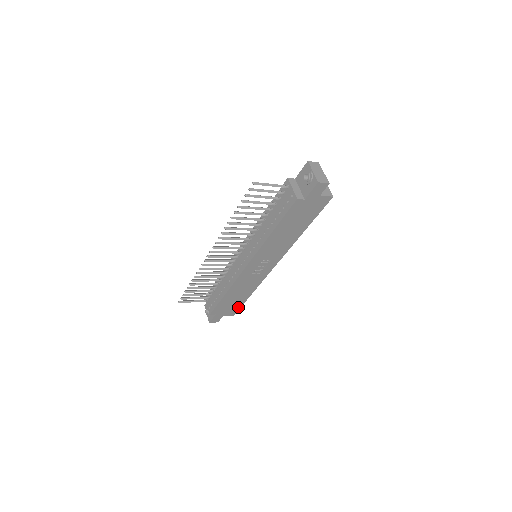
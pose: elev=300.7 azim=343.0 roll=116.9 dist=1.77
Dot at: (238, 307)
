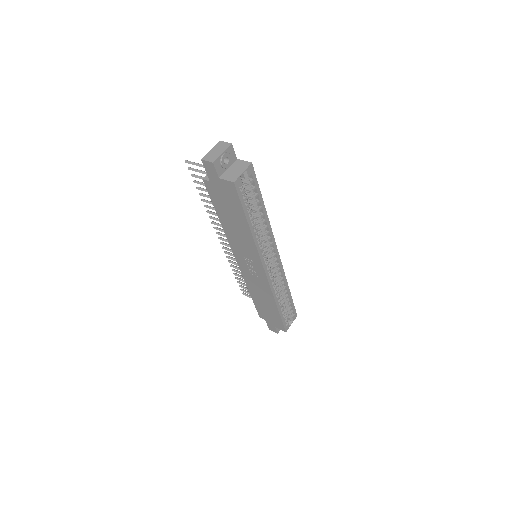
Dot at: (280, 321)
